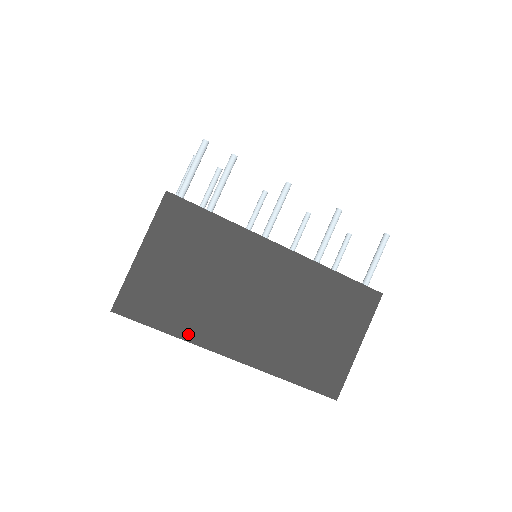
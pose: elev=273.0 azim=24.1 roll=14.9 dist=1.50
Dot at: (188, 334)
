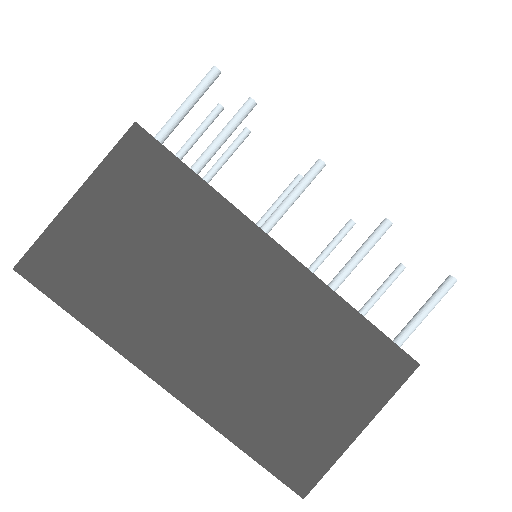
Dot at: (111, 334)
